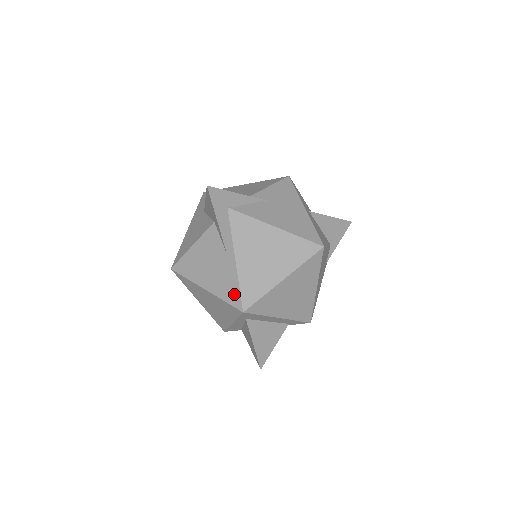
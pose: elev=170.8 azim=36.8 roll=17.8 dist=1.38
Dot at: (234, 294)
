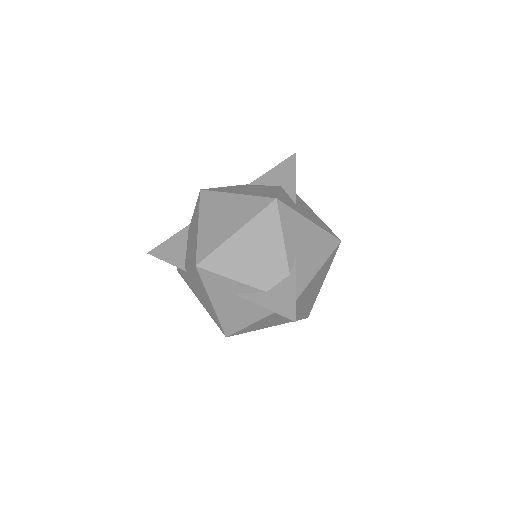
Dot at: (300, 318)
